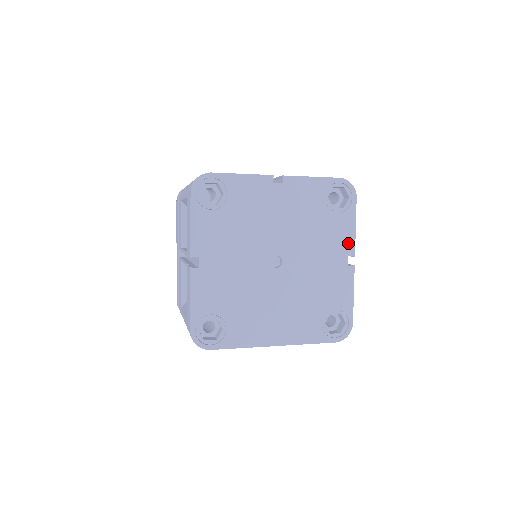
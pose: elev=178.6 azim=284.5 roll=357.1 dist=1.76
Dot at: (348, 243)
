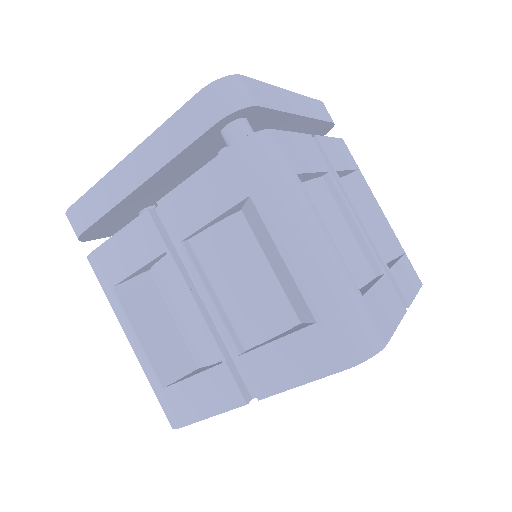
Dot at: occluded
